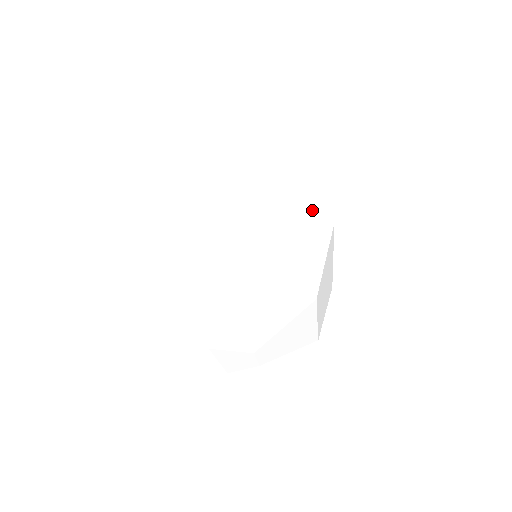
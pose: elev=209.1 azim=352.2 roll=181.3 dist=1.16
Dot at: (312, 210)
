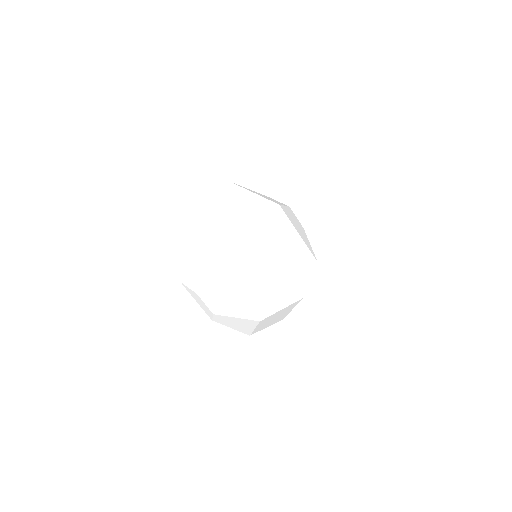
Dot at: (248, 217)
